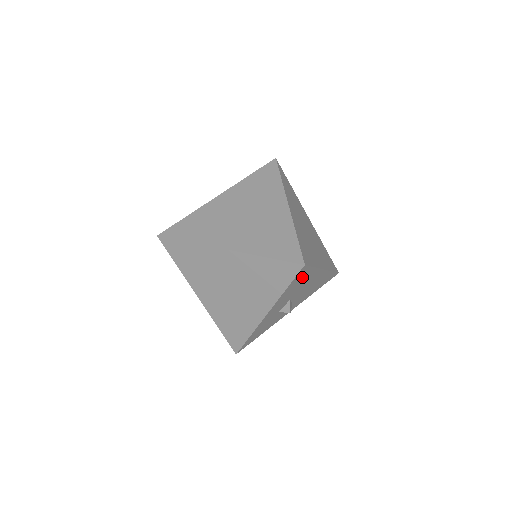
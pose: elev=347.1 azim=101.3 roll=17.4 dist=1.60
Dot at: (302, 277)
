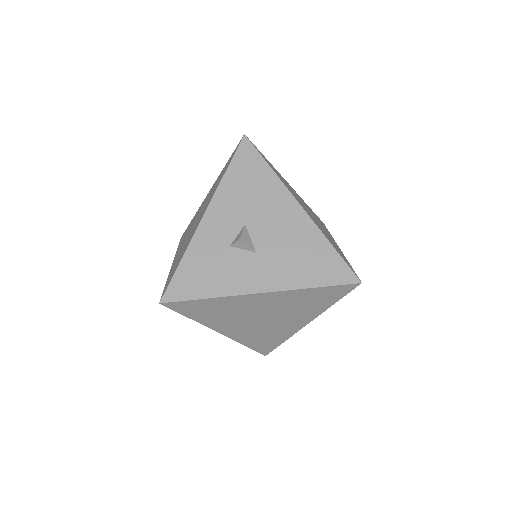
Dot at: (251, 170)
